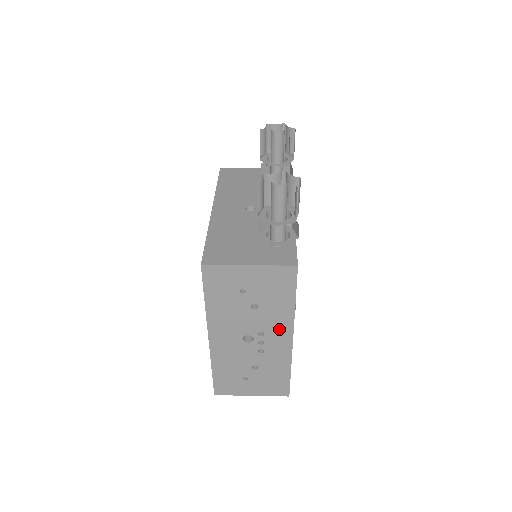
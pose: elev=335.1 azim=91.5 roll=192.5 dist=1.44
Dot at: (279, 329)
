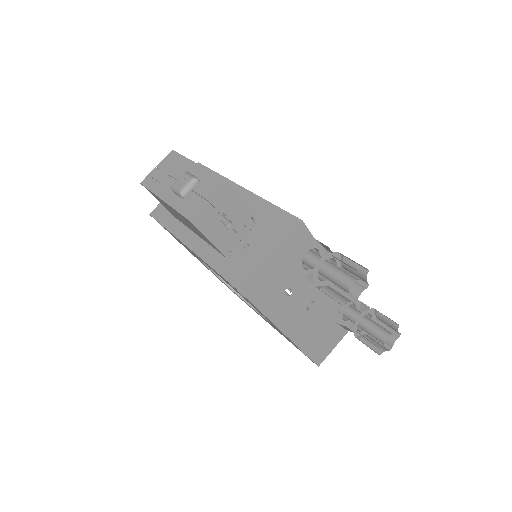
Dot at: occluded
